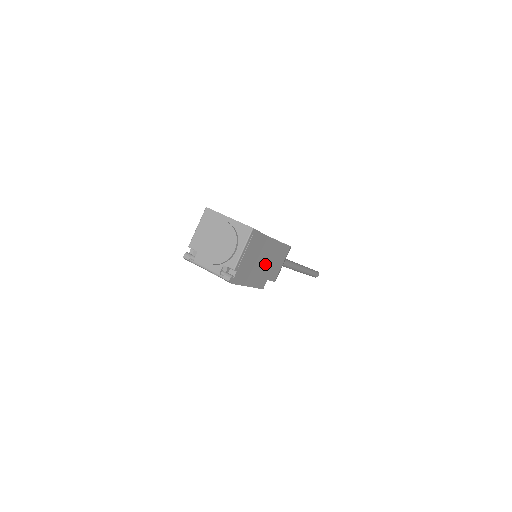
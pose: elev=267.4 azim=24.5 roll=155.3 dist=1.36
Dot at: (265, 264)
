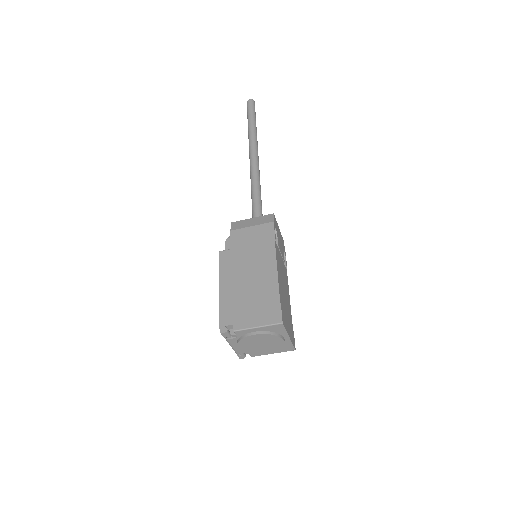
Dot at: occluded
